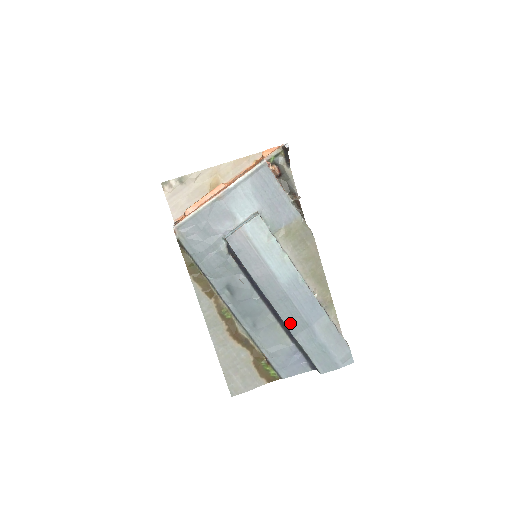
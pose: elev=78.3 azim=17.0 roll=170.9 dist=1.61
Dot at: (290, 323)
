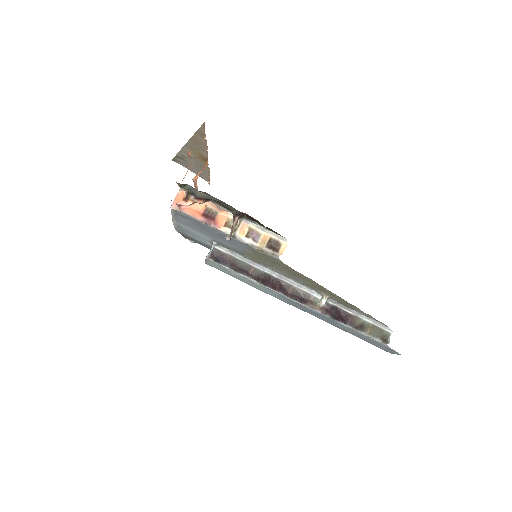
Dot at: occluded
